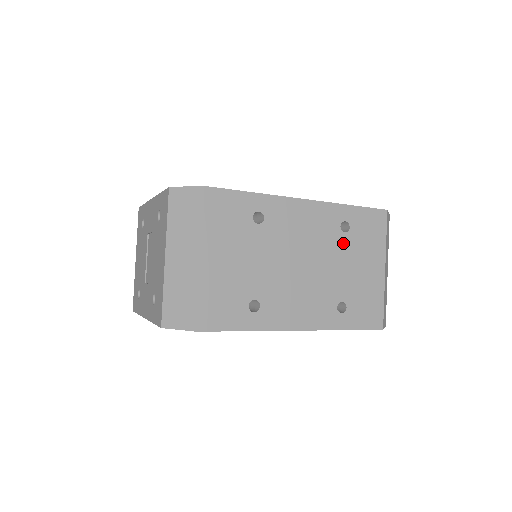
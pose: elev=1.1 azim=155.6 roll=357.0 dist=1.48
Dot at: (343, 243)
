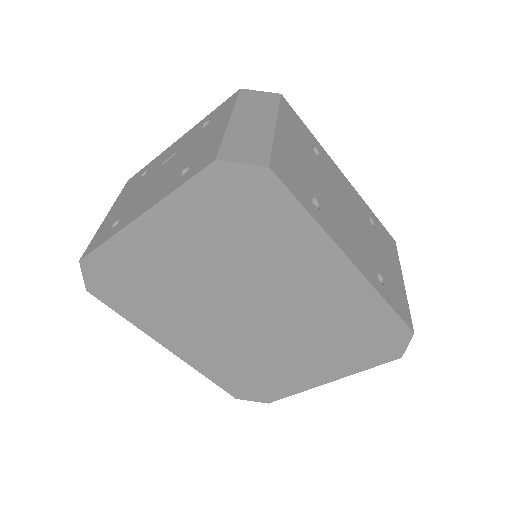
Dot at: (373, 231)
